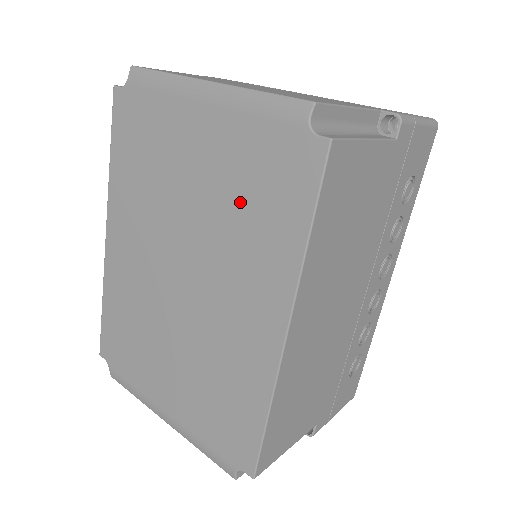
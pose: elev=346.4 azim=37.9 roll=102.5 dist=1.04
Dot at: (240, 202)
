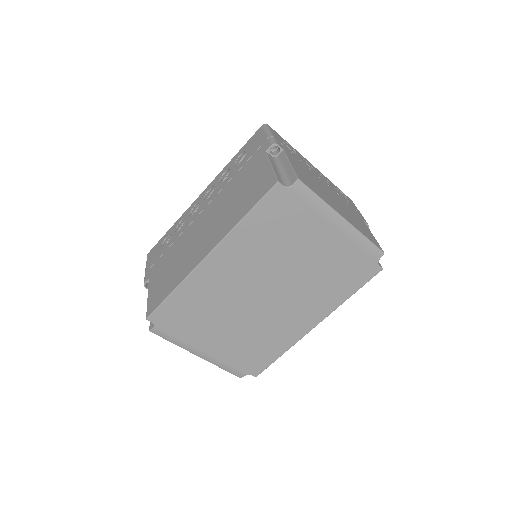
Dot at: (328, 274)
